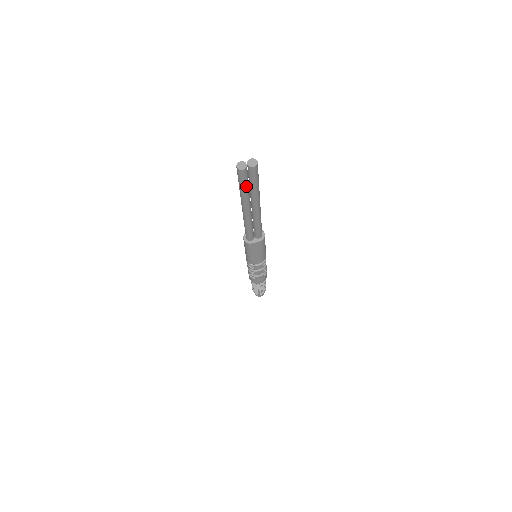
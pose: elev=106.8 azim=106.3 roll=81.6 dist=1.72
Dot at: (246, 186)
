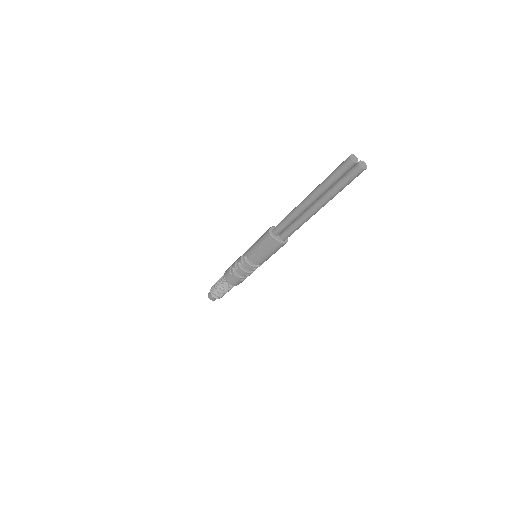
Dot at: (336, 179)
